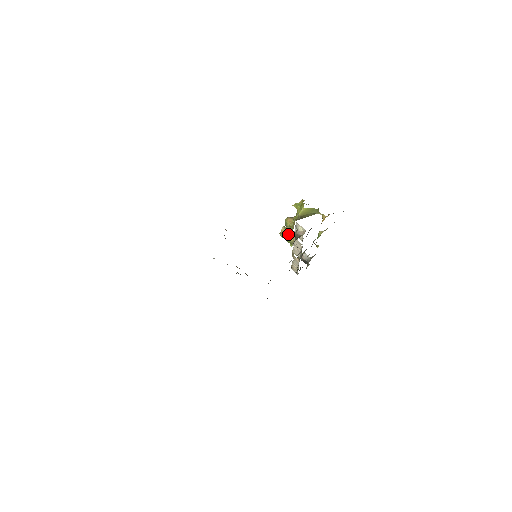
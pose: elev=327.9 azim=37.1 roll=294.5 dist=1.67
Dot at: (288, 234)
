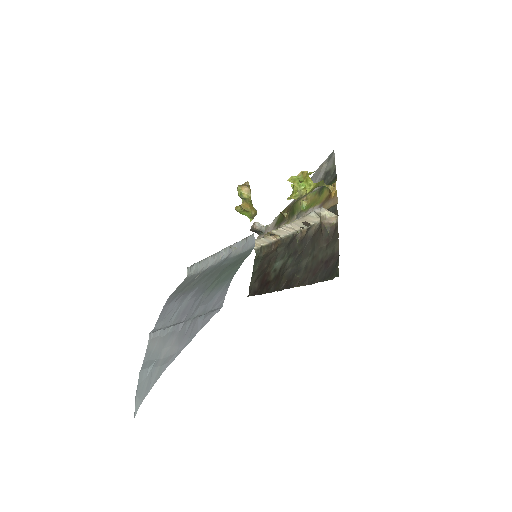
Dot at: (250, 208)
